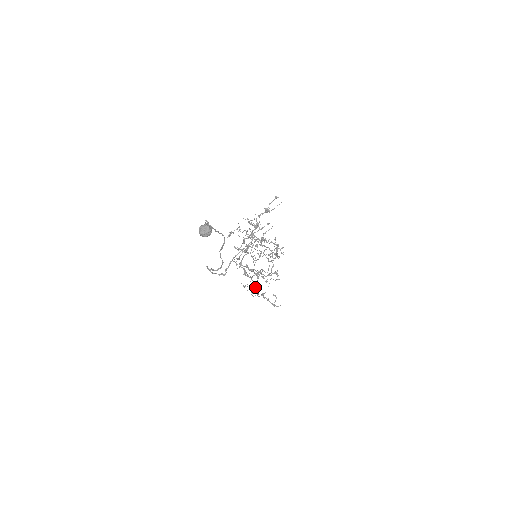
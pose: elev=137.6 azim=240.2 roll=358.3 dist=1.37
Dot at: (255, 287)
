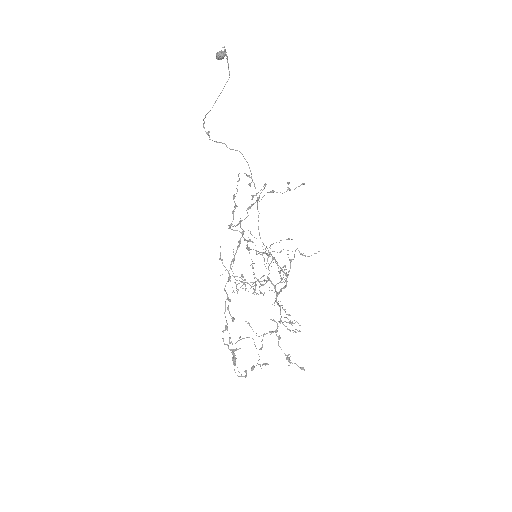
Dot at: (229, 270)
